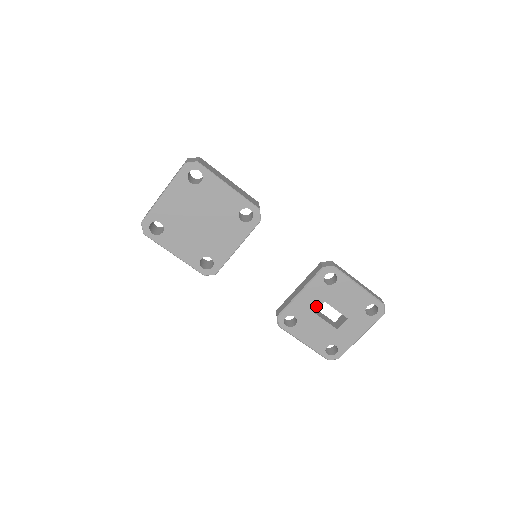
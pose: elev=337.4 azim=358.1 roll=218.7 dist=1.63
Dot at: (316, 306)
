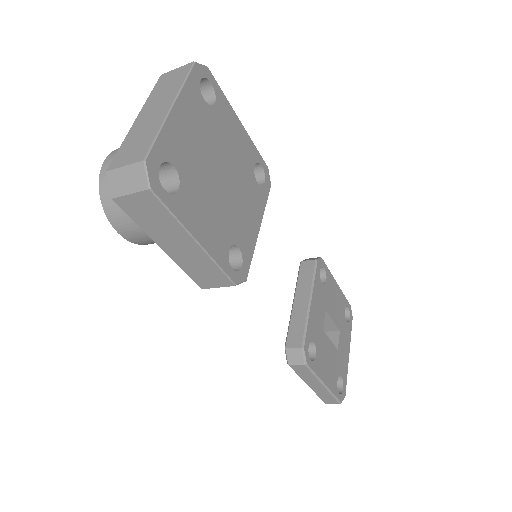
Dot at: (322, 319)
